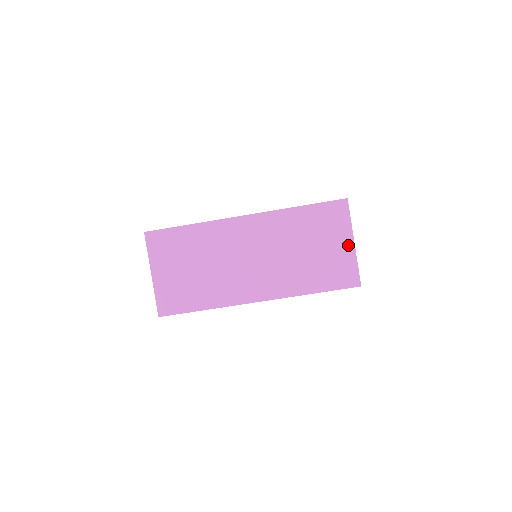
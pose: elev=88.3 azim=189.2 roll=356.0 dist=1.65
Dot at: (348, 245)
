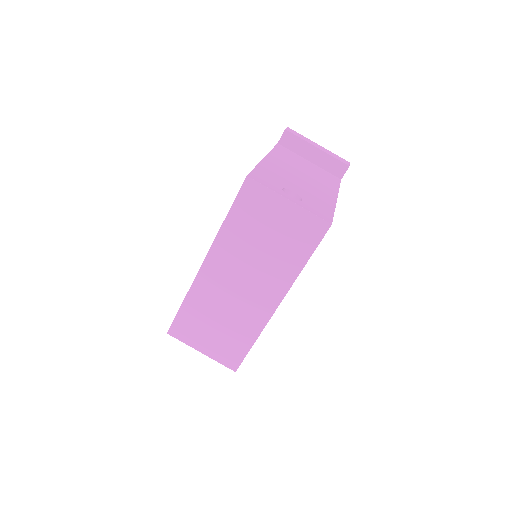
Dot at: (288, 207)
